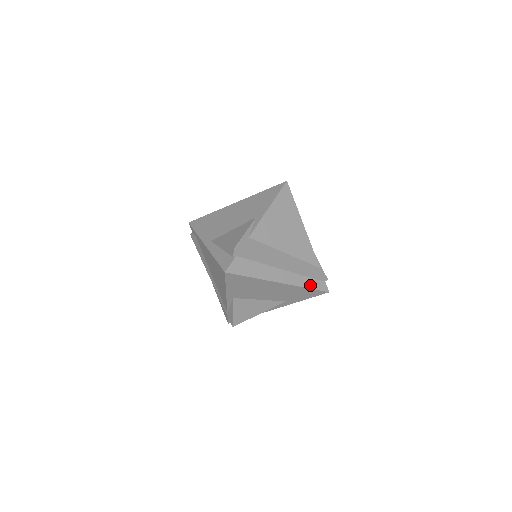
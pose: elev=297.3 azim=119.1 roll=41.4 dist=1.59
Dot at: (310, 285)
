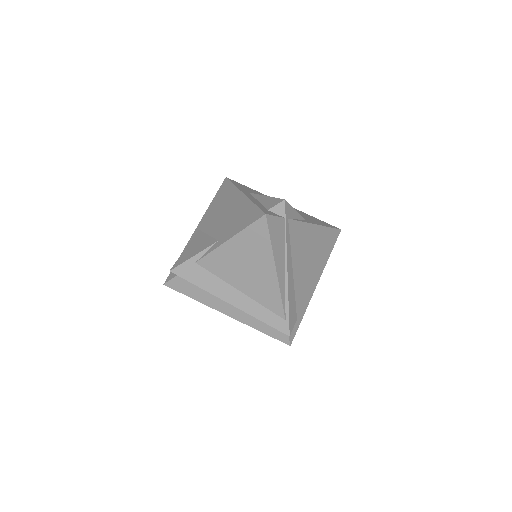
Dot at: (265, 330)
